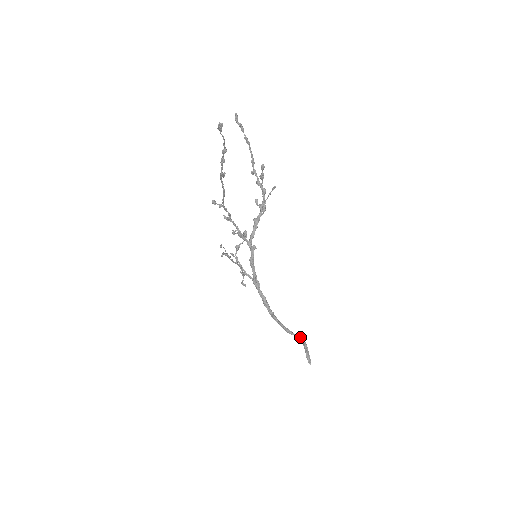
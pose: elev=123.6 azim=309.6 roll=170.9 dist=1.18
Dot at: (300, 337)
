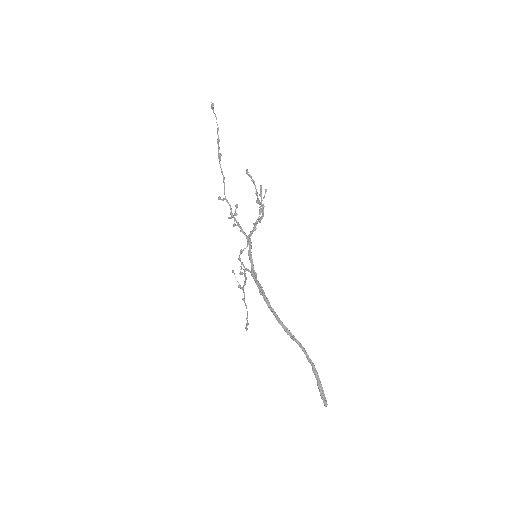
Dot at: (305, 350)
